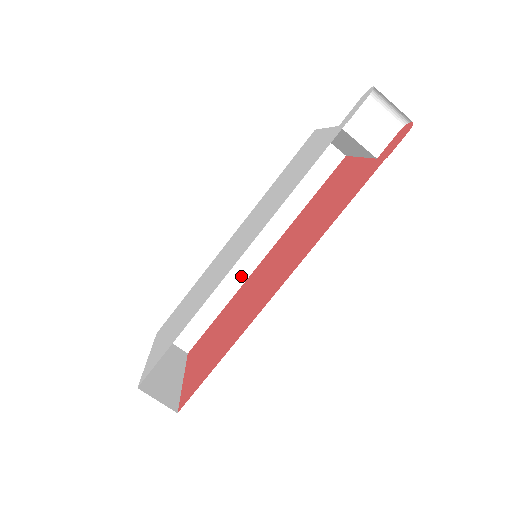
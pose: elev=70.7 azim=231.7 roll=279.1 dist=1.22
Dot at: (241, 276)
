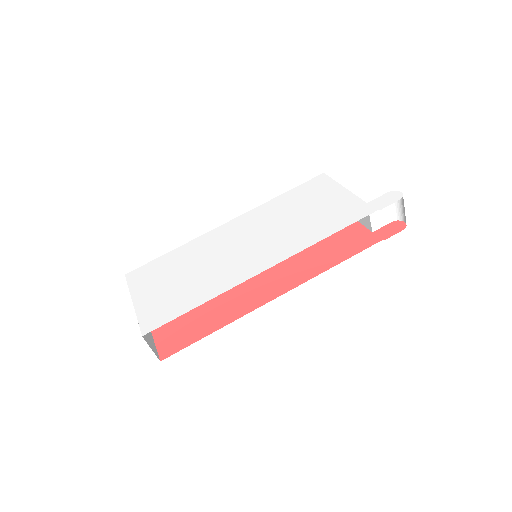
Dot at: occluded
